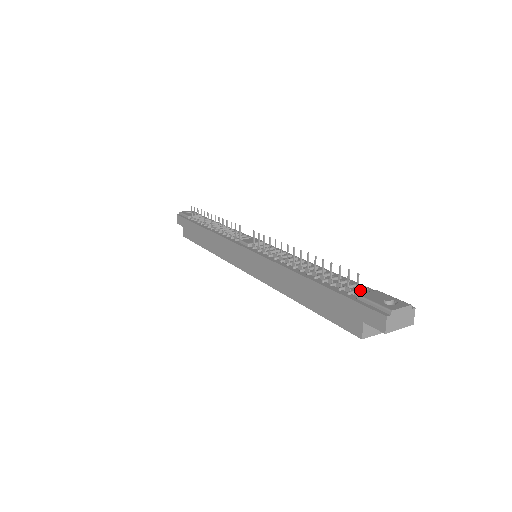
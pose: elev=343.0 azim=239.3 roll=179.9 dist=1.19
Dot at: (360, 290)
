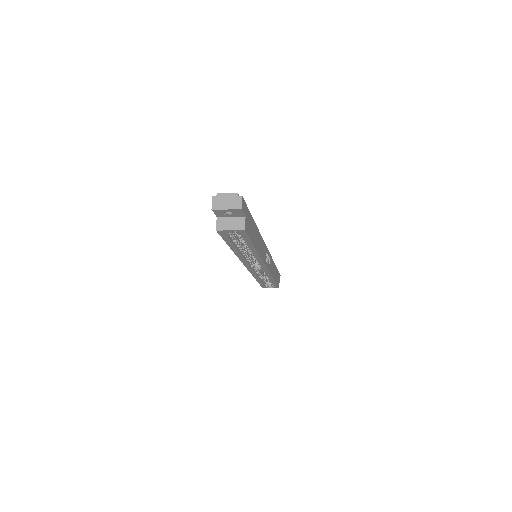
Dot at: occluded
